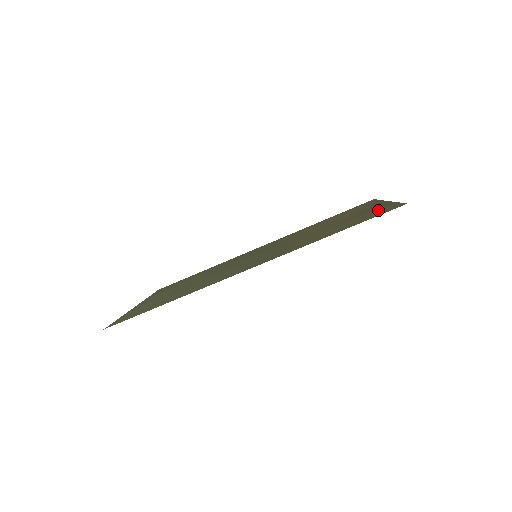
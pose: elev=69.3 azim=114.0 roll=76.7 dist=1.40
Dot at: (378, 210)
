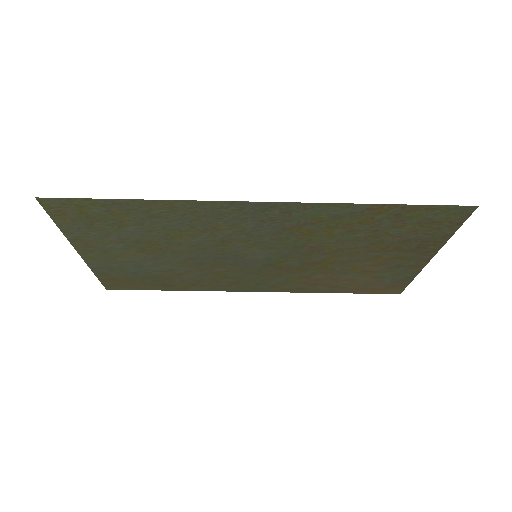
Dot at: (431, 230)
